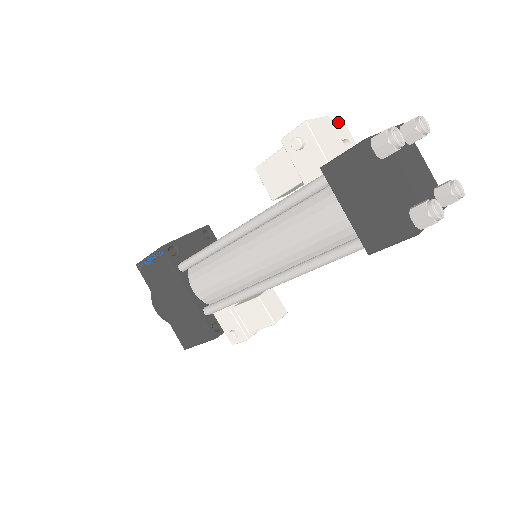
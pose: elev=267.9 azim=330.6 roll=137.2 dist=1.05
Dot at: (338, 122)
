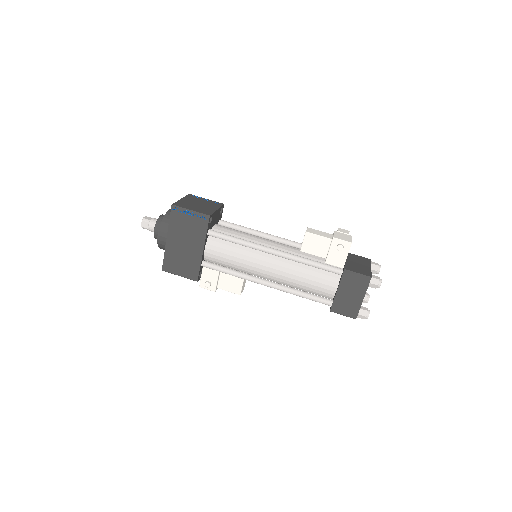
Dot at: occluded
